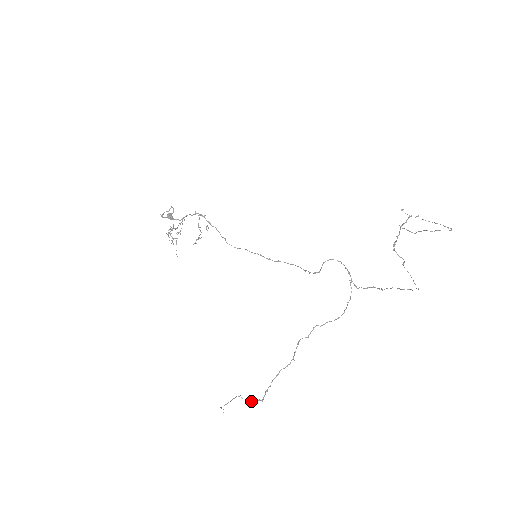
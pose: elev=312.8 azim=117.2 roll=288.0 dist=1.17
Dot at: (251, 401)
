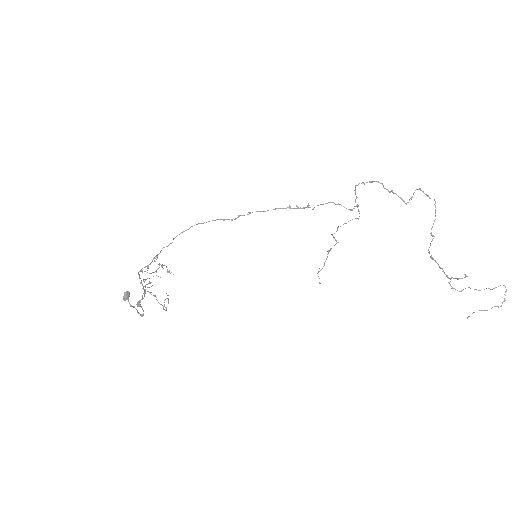
Dot at: occluded
